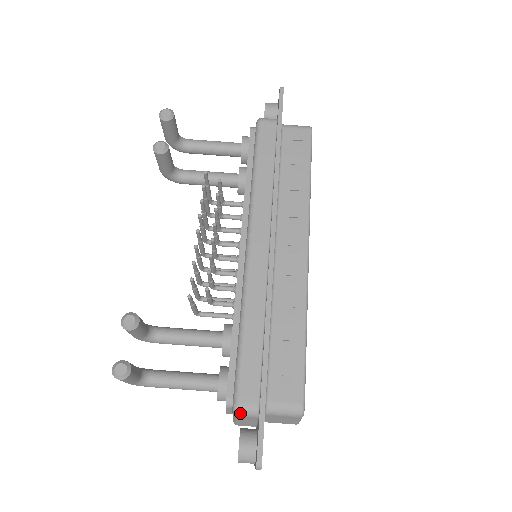
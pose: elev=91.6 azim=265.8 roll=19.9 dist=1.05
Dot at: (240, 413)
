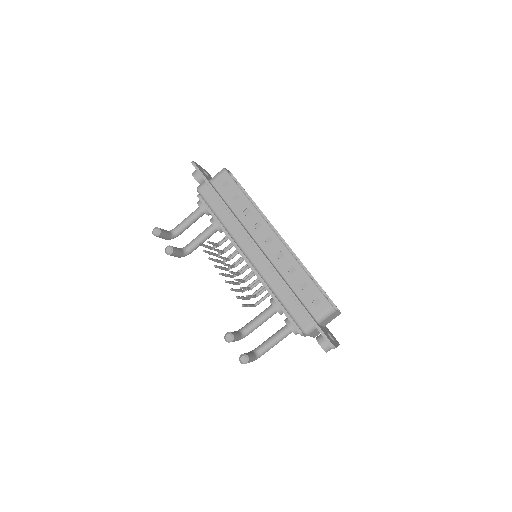
Dot at: (308, 333)
